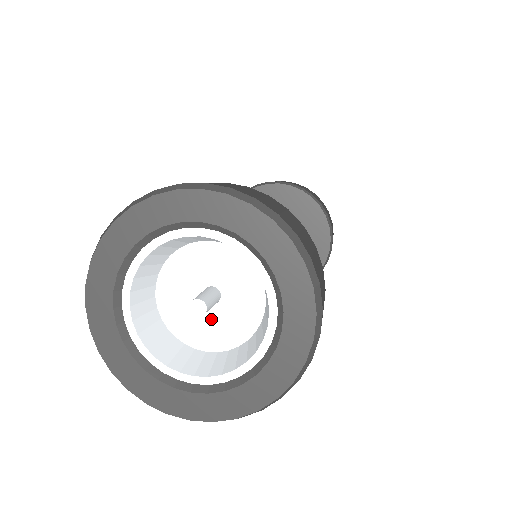
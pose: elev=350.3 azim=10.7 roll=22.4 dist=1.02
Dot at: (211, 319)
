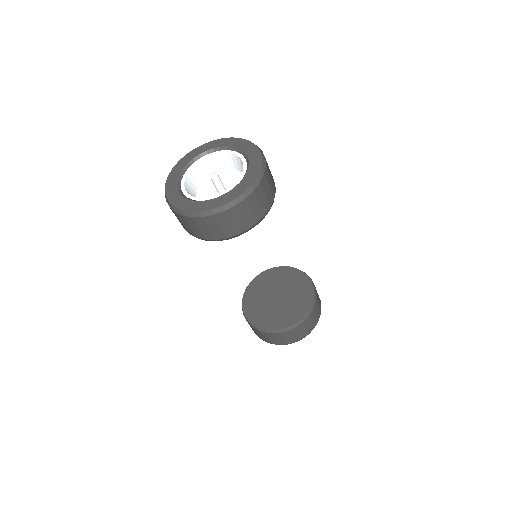
Dot at: (212, 196)
